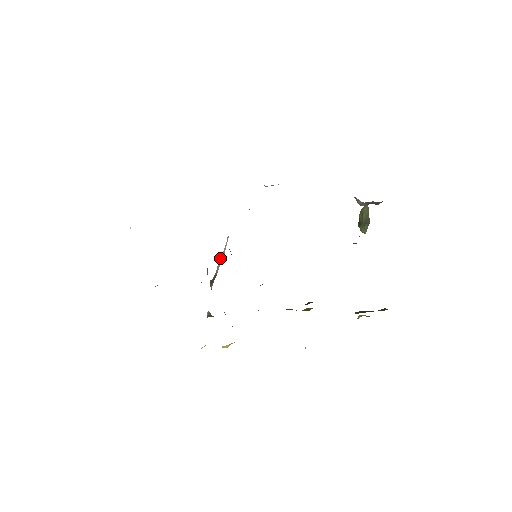
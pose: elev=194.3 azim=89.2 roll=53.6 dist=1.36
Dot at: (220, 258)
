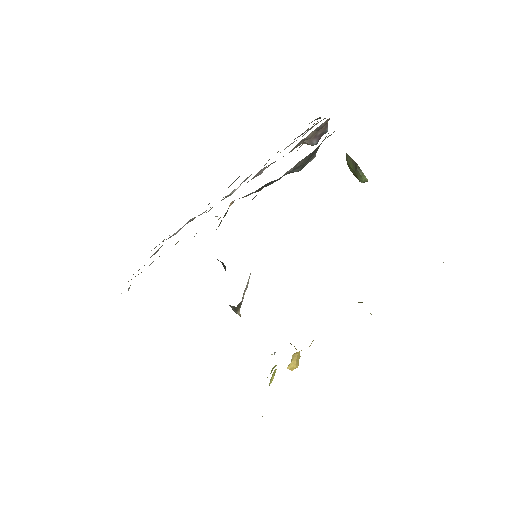
Dot at: (244, 290)
